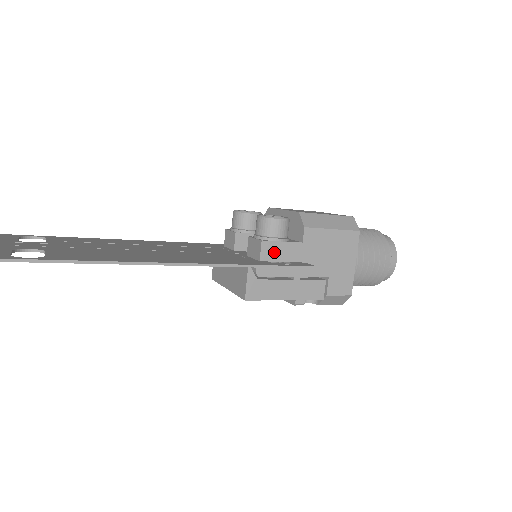
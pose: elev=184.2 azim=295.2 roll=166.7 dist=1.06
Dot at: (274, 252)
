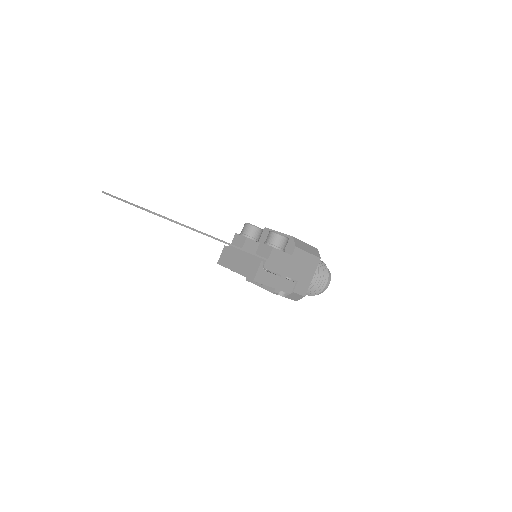
Dot at: (277, 256)
